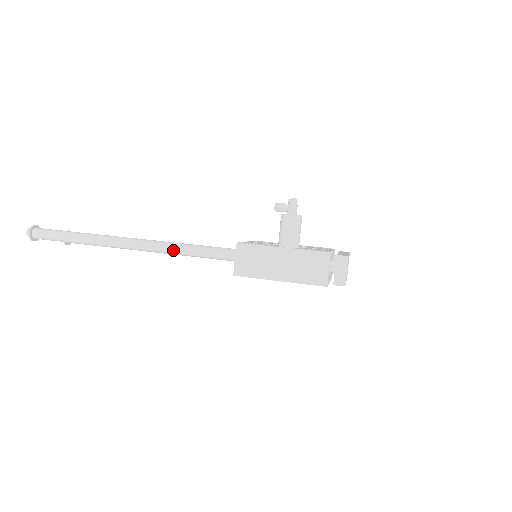
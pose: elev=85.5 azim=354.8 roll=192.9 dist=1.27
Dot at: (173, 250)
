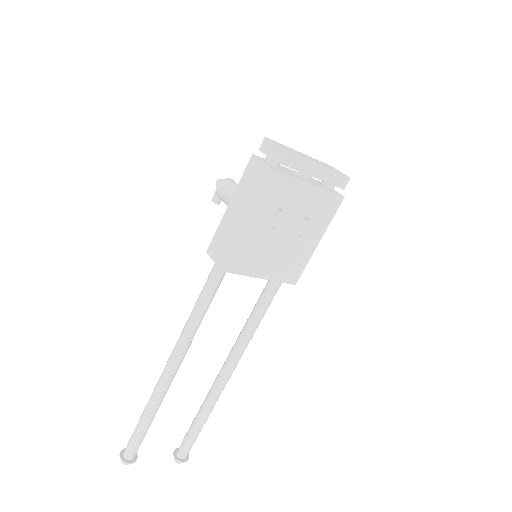
Dot at: (188, 325)
